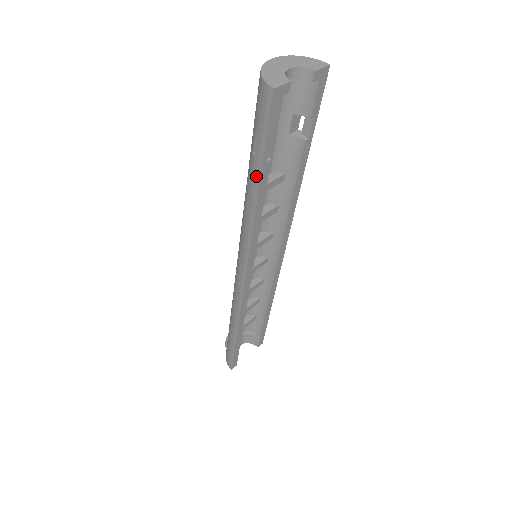
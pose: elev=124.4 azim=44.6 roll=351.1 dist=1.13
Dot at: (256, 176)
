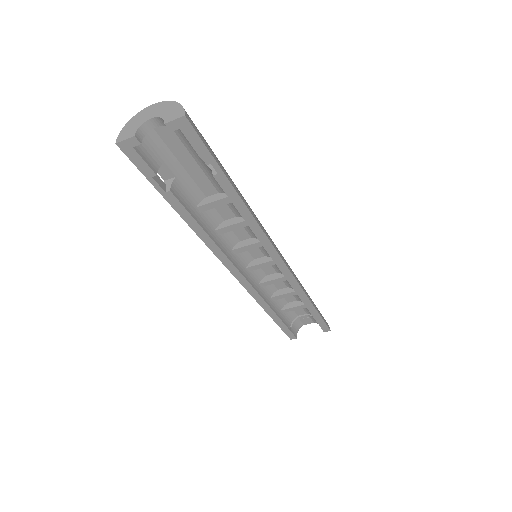
Dot at: (170, 200)
